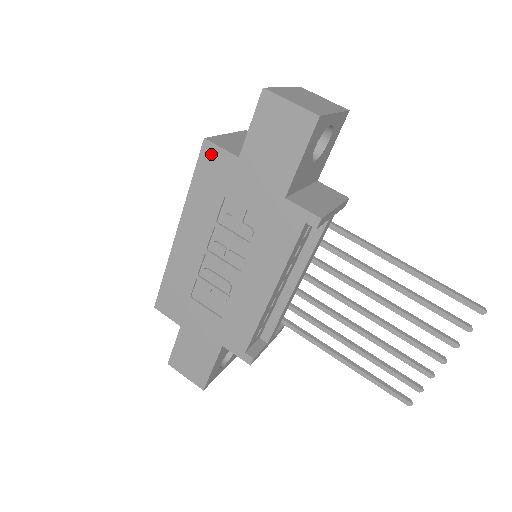
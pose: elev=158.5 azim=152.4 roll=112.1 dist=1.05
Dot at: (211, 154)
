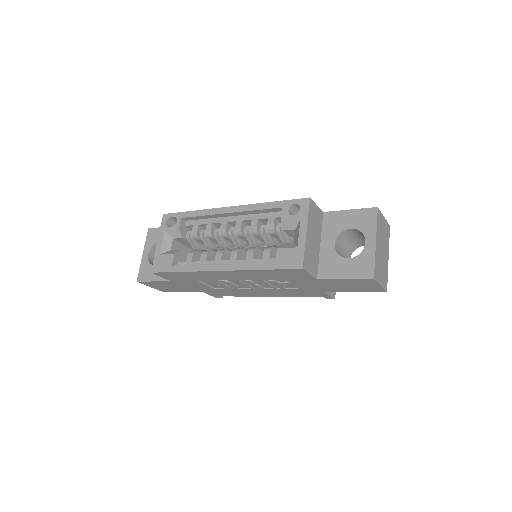
Dot at: (298, 272)
